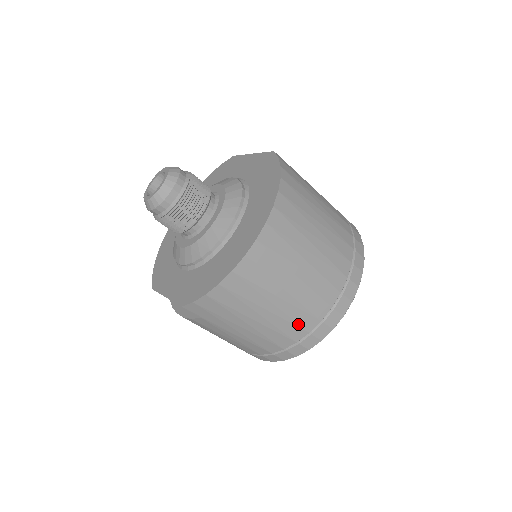
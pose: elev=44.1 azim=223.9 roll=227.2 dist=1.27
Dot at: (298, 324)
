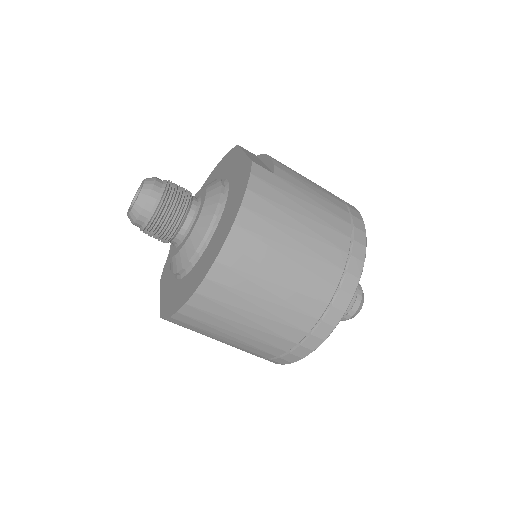
Dot at: (272, 345)
